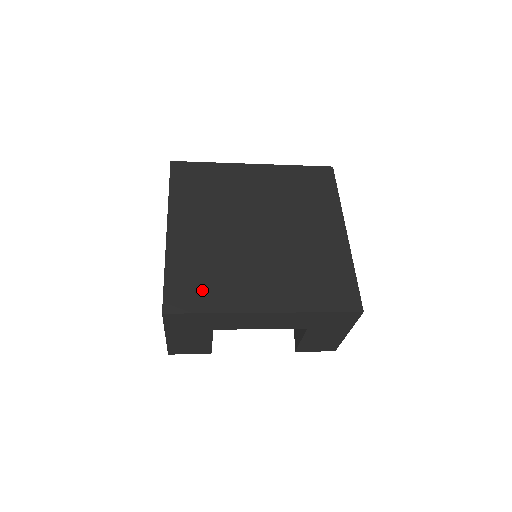
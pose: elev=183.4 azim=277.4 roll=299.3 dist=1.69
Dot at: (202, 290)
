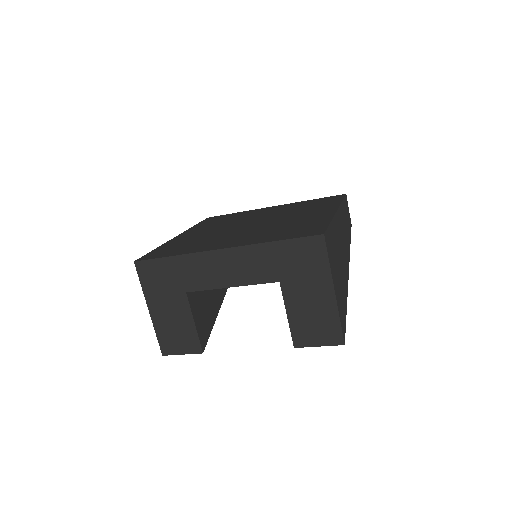
Dot at: (176, 249)
